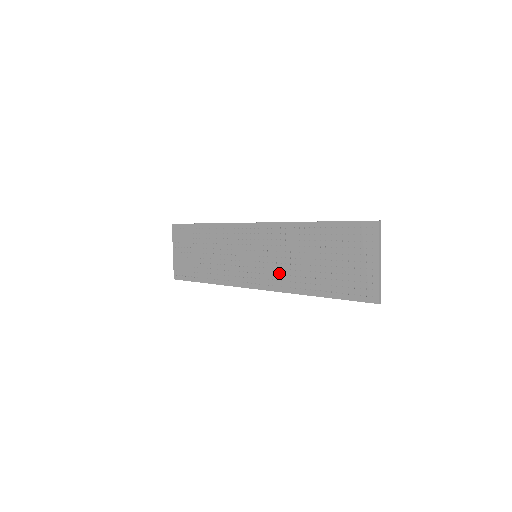
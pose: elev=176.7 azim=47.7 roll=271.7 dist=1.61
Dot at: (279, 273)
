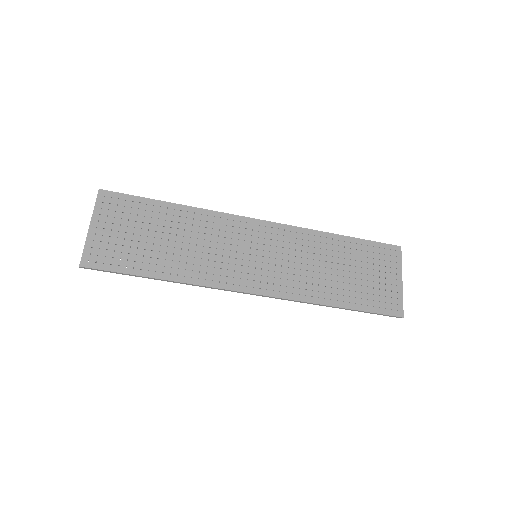
Dot at: (291, 278)
